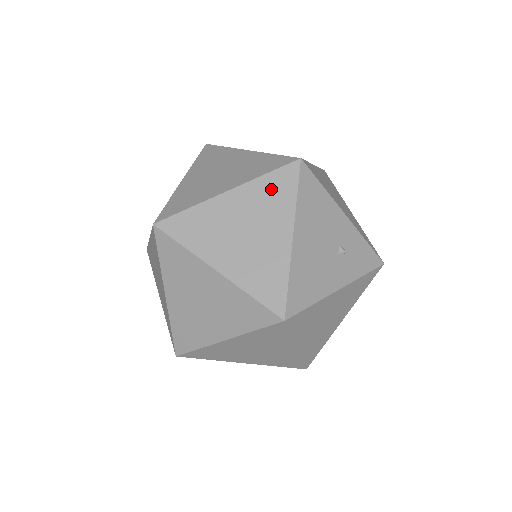
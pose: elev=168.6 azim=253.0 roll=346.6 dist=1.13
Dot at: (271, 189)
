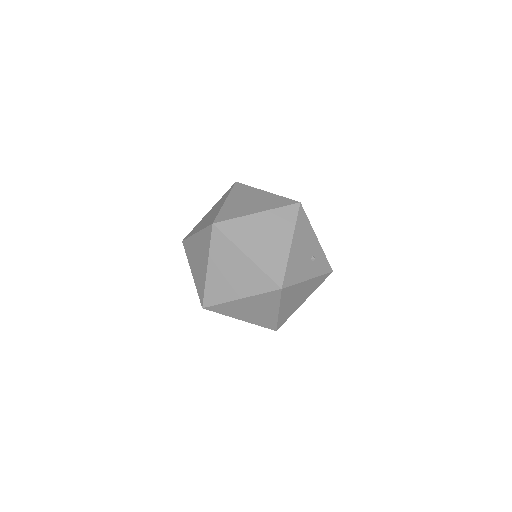
Dot at: (282, 216)
